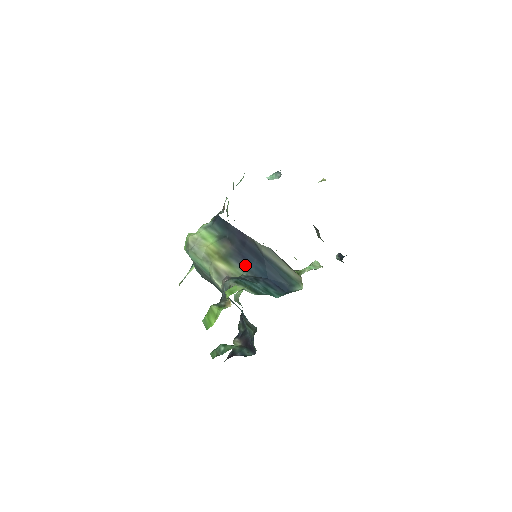
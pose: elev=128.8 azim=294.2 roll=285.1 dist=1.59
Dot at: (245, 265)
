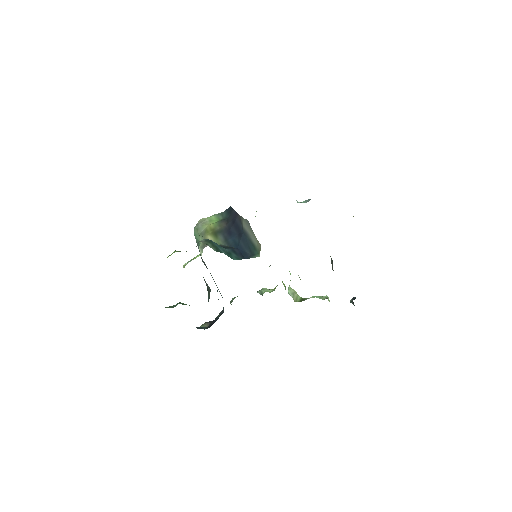
Dot at: (227, 238)
